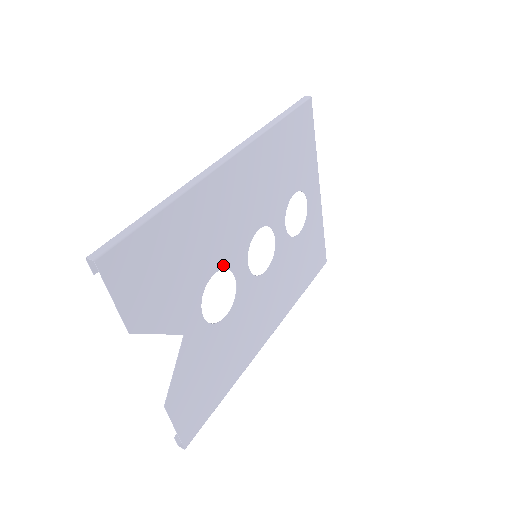
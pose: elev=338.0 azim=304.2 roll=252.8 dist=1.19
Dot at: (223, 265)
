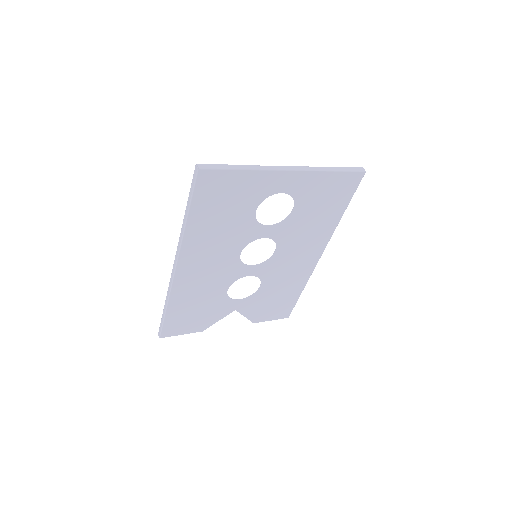
Dot at: (230, 283)
